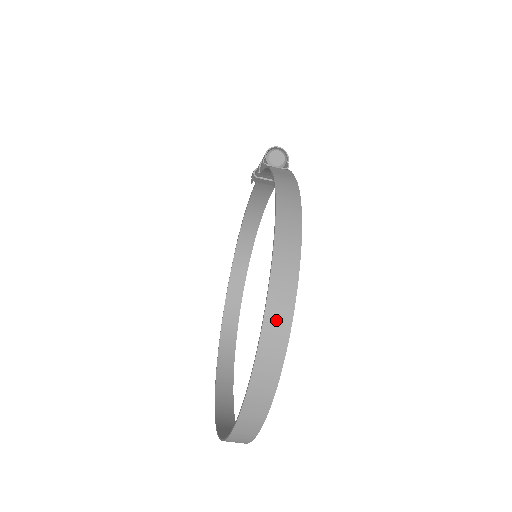
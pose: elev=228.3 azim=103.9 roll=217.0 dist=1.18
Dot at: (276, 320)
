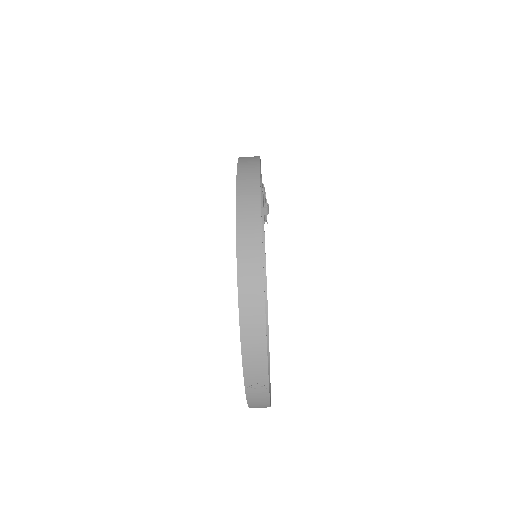
Dot at: (247, 192)
